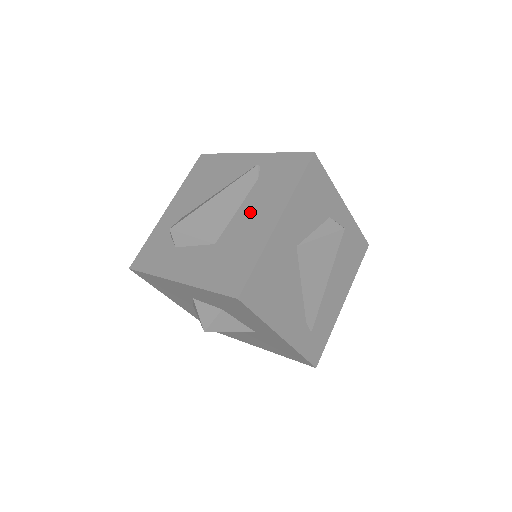
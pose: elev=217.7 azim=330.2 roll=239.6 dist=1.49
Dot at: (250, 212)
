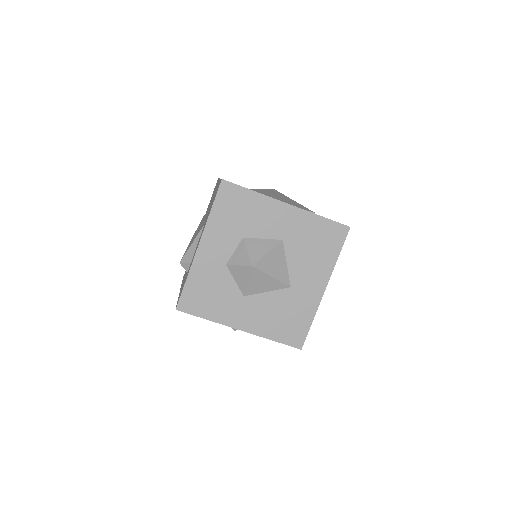
Dot at: occluded
